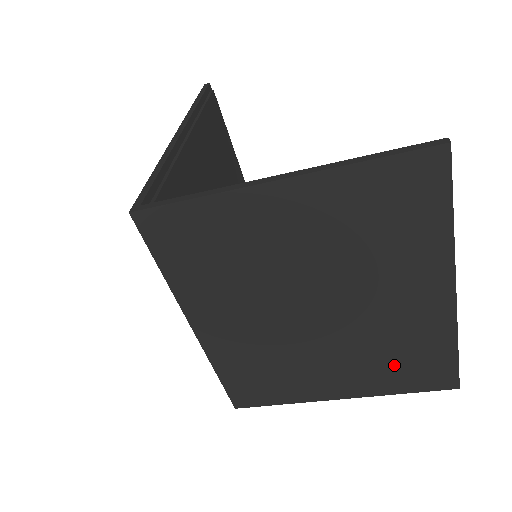
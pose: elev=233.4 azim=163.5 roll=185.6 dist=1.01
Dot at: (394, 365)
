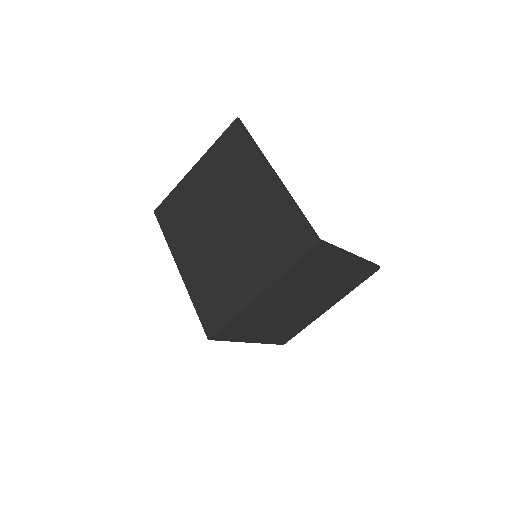
Dot at: (284, 331)
